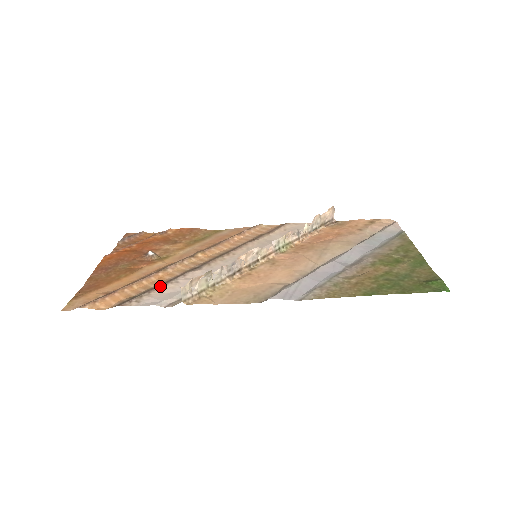
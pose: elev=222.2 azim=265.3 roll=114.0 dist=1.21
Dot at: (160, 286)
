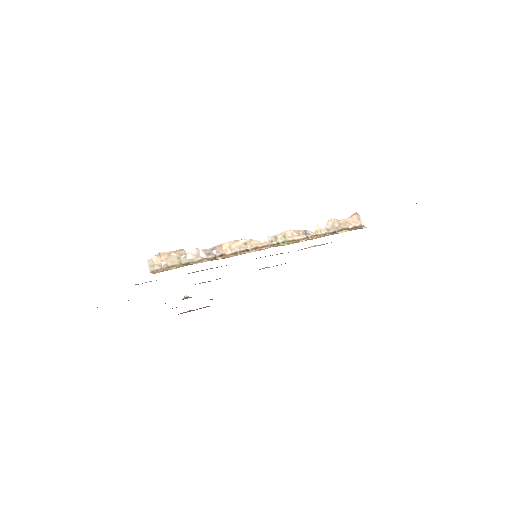
Dot at: occluded
